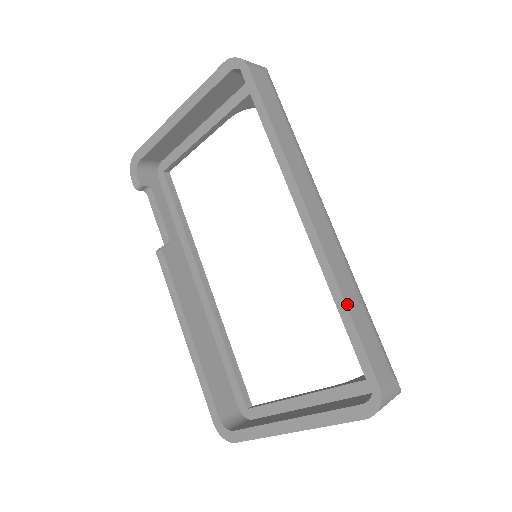
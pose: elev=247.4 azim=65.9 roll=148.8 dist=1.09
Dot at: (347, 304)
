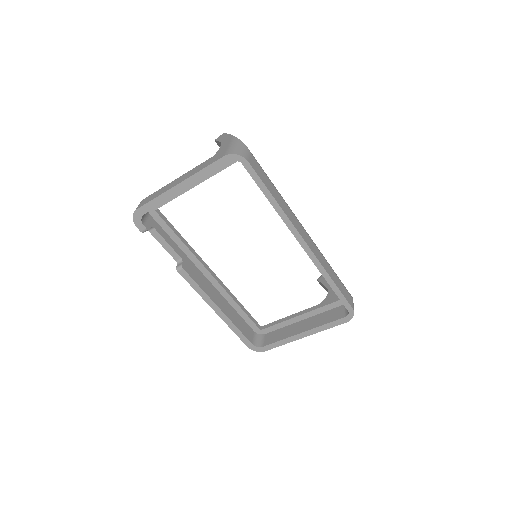
Dot at: (332, 279)
